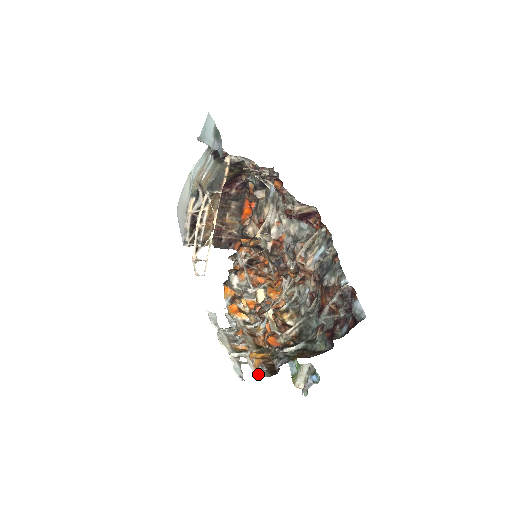
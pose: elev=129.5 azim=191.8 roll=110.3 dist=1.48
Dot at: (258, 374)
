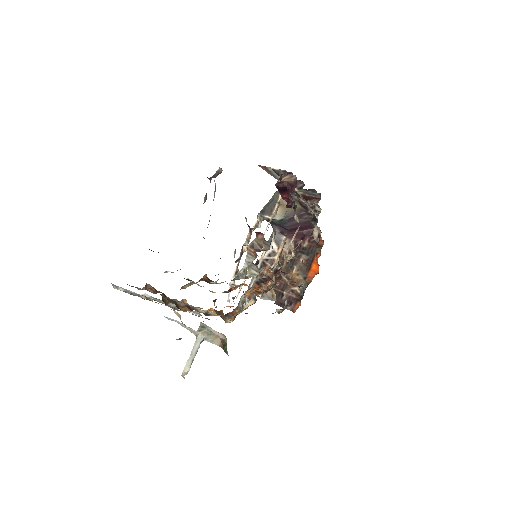
Dot at: occluded
